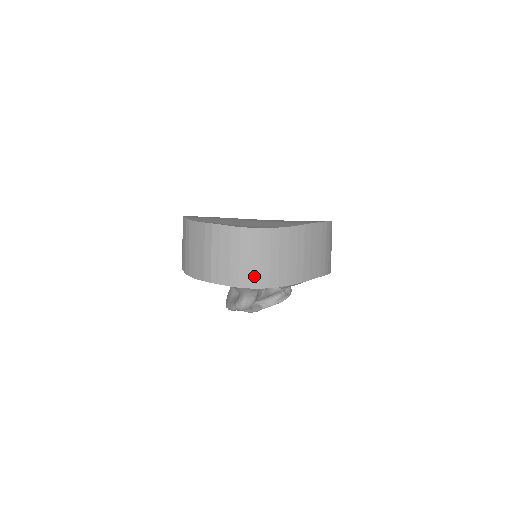
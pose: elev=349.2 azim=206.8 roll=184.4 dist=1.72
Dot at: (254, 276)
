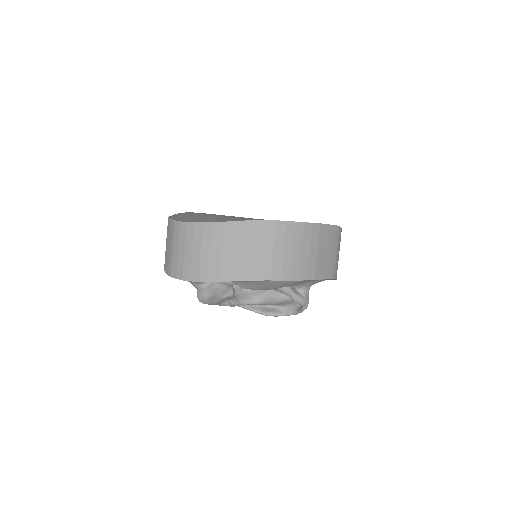
Dot at: (180, 268)
